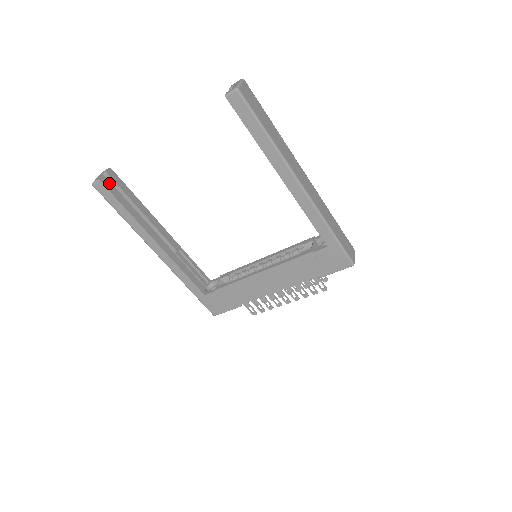
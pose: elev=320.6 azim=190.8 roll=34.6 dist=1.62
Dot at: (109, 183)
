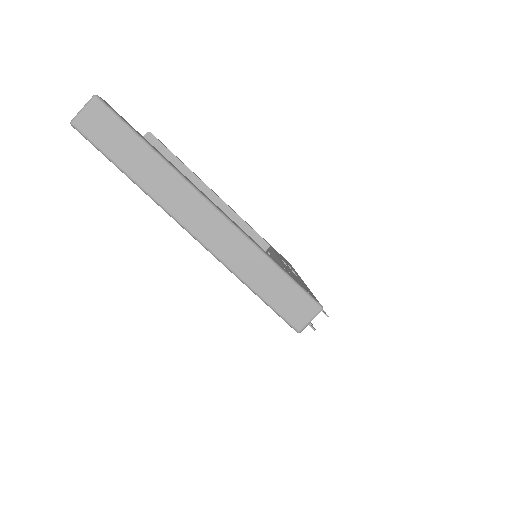
Dot at: occluded
